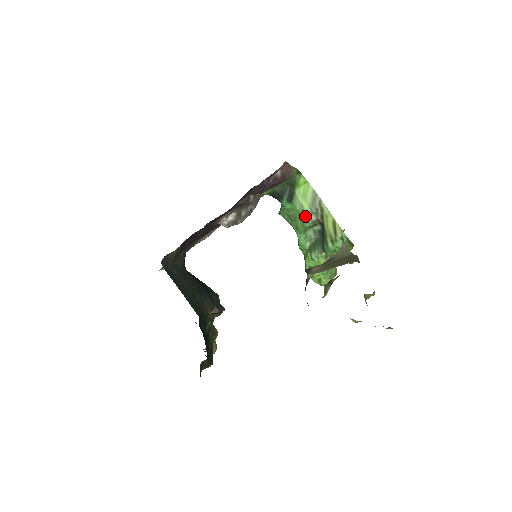
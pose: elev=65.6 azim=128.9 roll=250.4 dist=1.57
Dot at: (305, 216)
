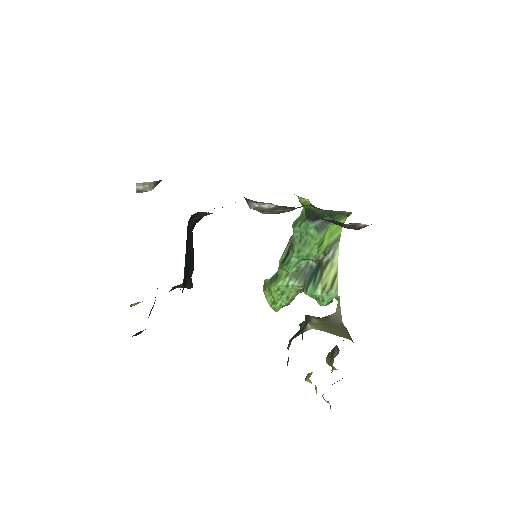
Dot at: (318, 251)
